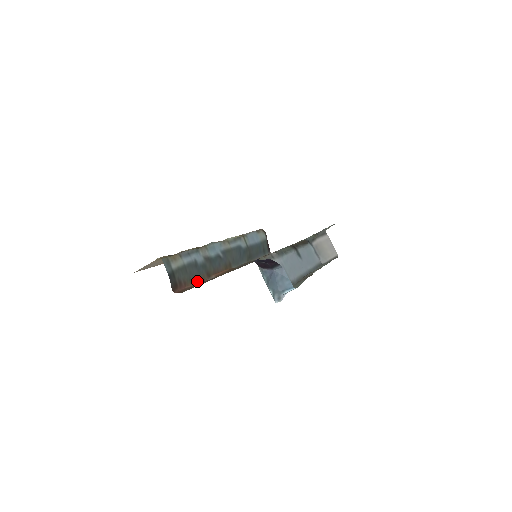
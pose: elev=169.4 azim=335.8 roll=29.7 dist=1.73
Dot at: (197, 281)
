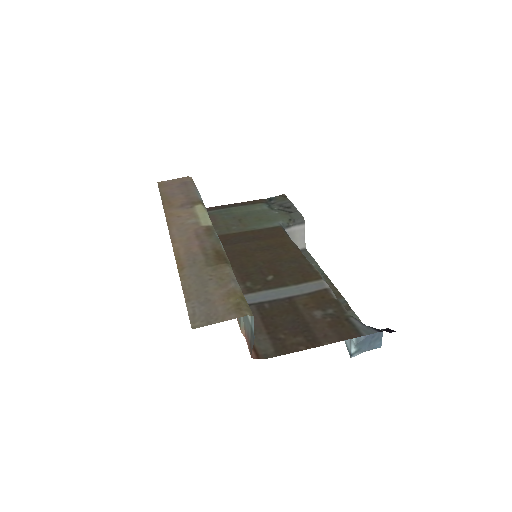
Dot at: occluded
